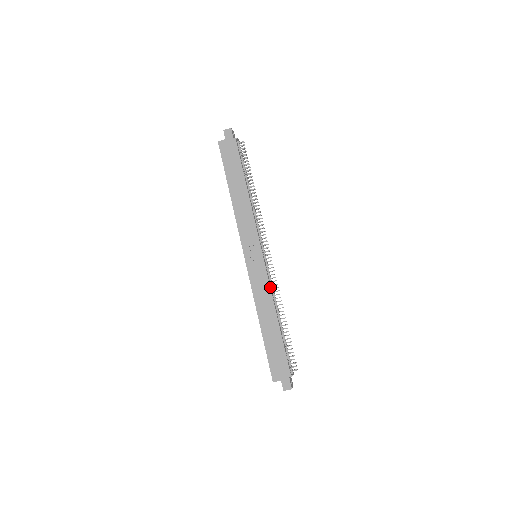
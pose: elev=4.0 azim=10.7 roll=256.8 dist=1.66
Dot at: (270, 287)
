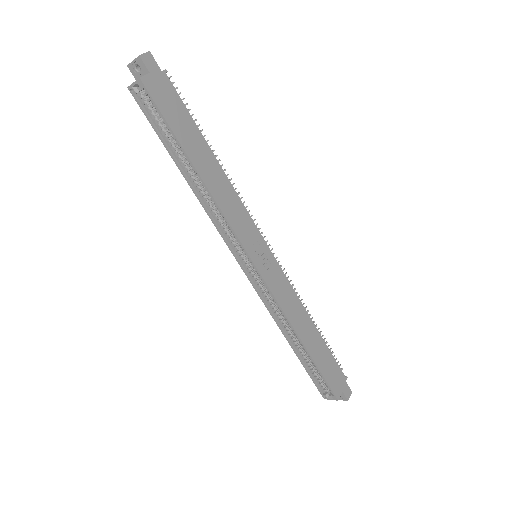
Dot at: (292, 288)
